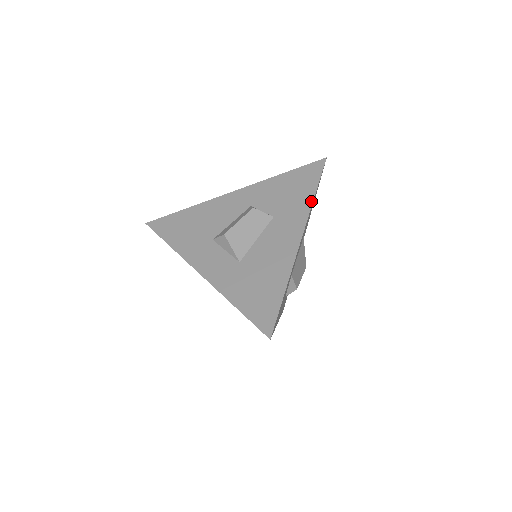
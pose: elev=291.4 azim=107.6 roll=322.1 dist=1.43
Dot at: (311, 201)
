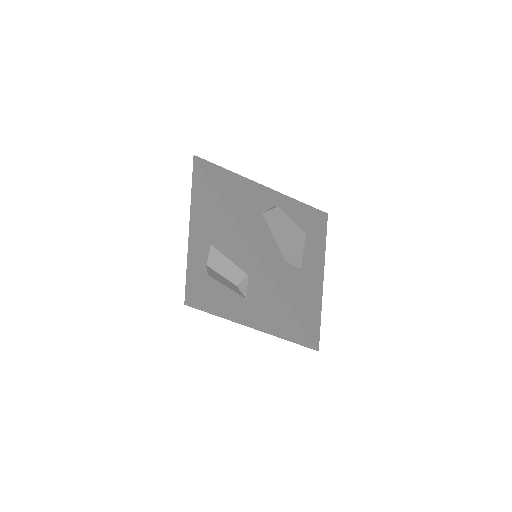
Dot at: (270, 333)
